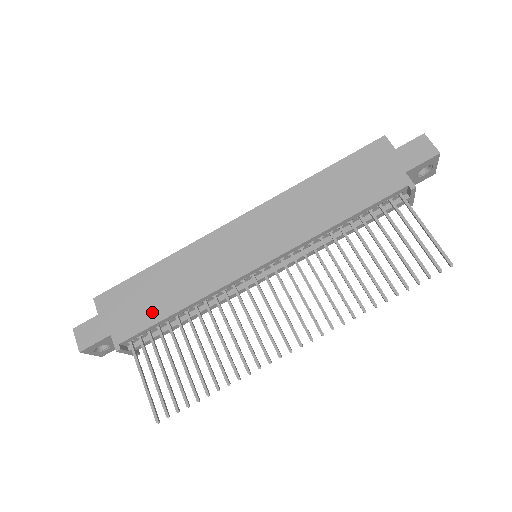
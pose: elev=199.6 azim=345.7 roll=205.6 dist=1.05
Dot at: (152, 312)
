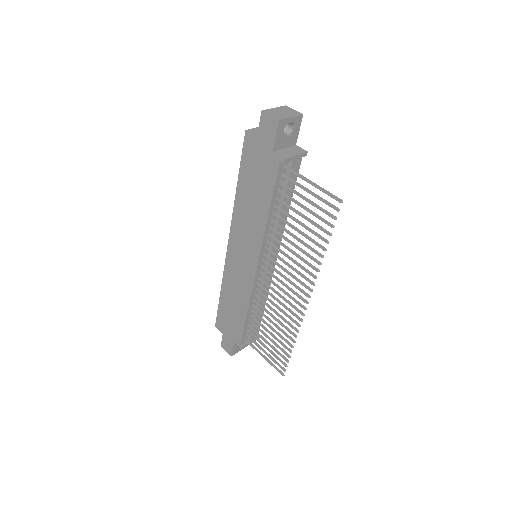
Dot at: (238, 321)
